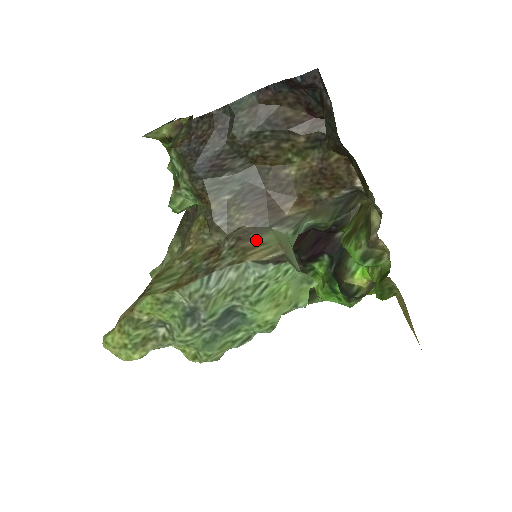
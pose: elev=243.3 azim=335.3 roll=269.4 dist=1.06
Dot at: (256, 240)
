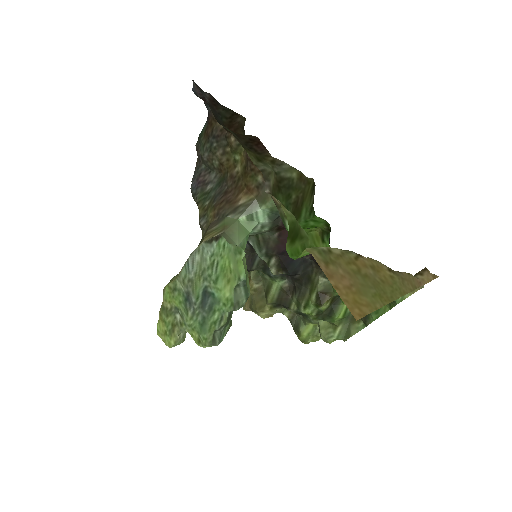
Dot at: (214, 227)
